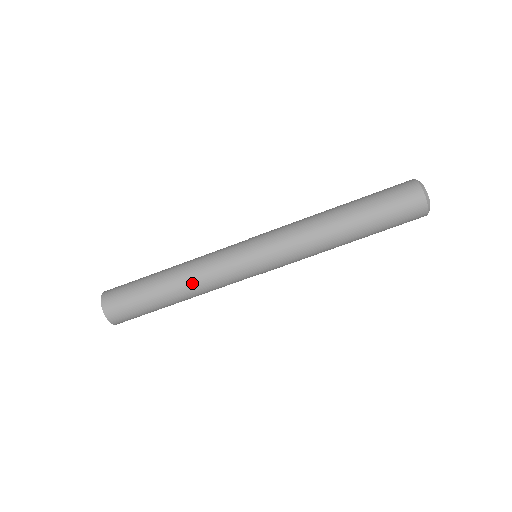
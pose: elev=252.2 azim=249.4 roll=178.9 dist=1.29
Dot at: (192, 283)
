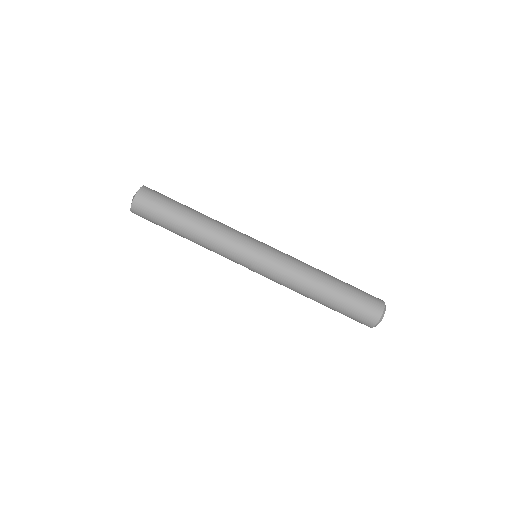
Dot at: (203, 240)
